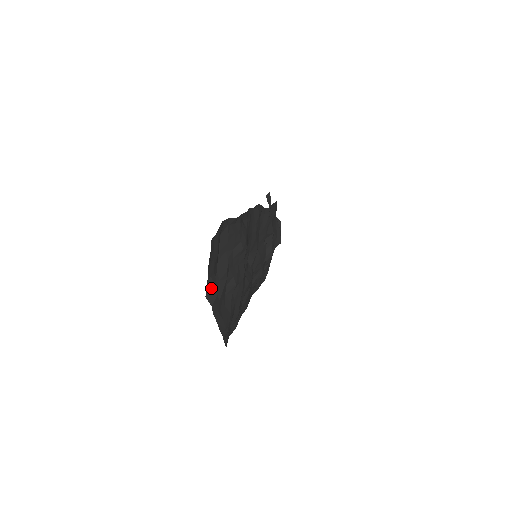
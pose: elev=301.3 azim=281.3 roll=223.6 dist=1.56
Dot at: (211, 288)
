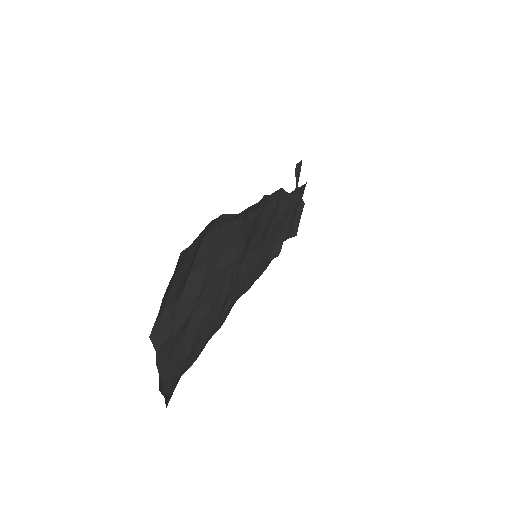
Dot at: (162, 325)
